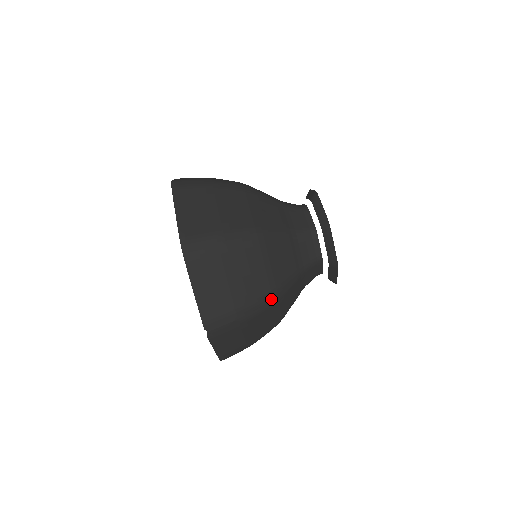
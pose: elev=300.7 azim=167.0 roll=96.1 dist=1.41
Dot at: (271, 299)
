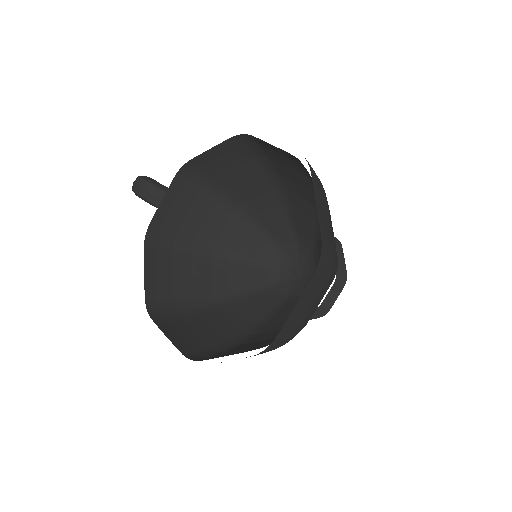
Dot at: occluded
